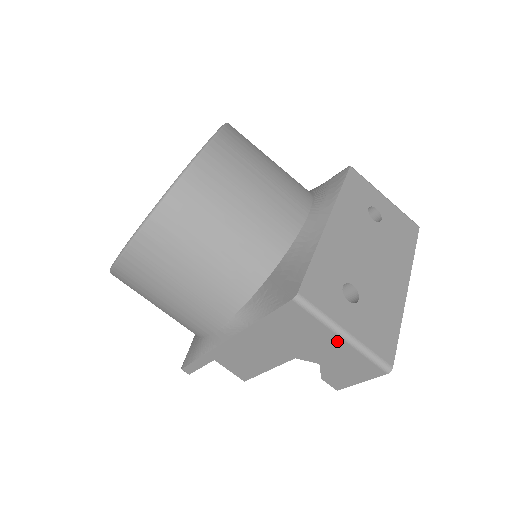
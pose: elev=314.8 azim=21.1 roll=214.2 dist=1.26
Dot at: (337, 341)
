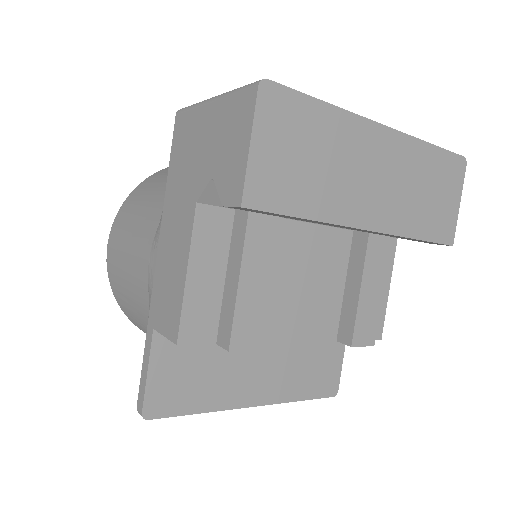
Dot at: (210, 112)
